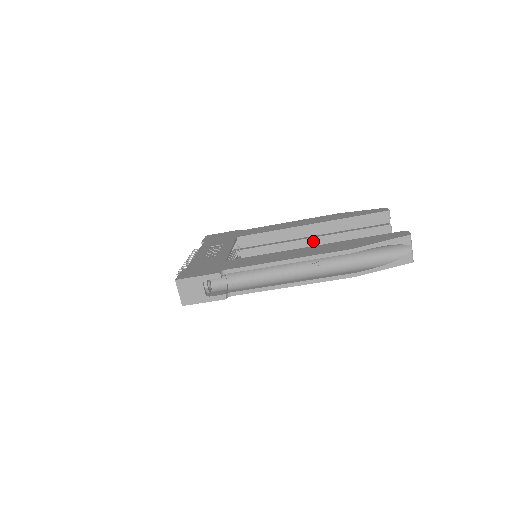
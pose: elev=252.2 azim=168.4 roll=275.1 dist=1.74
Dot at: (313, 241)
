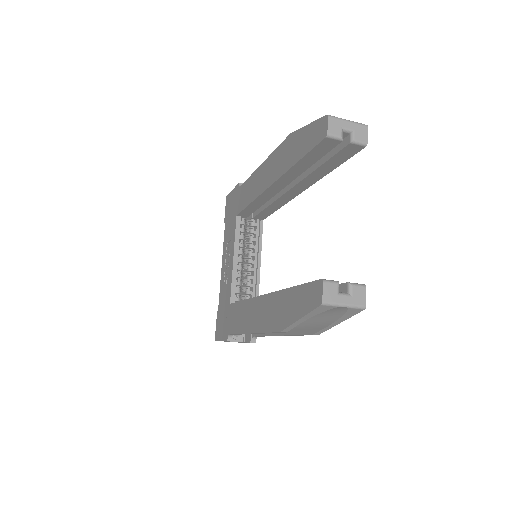
Dot at: (295, 190)
